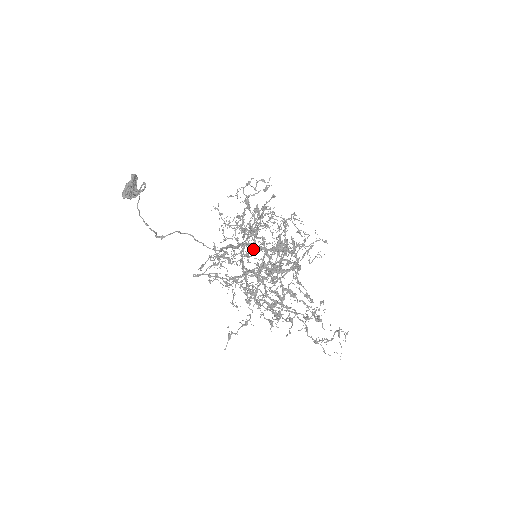
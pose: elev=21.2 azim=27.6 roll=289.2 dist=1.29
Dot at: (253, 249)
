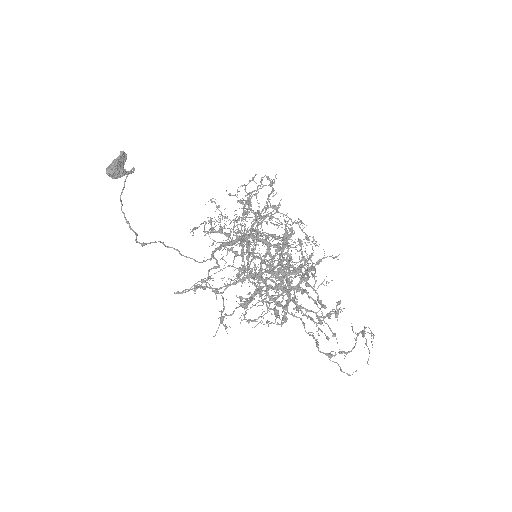
Dot at: (250, 262)
